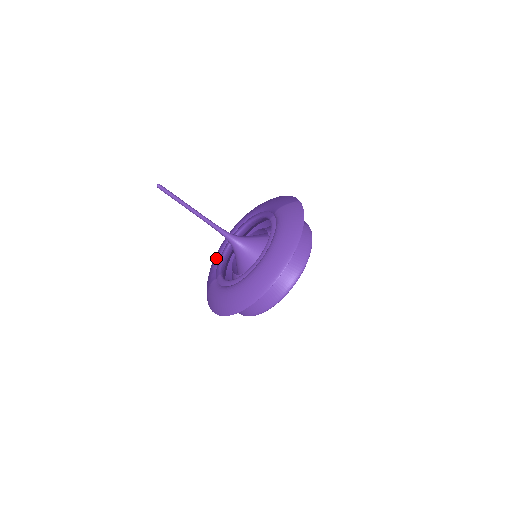
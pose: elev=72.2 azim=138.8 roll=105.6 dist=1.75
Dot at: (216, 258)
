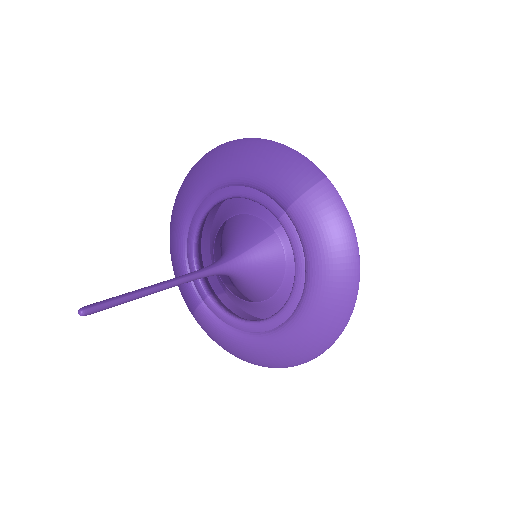
Dot at: (181, 257)
